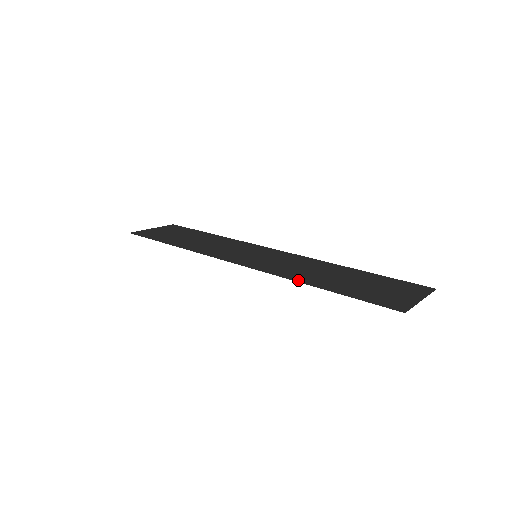
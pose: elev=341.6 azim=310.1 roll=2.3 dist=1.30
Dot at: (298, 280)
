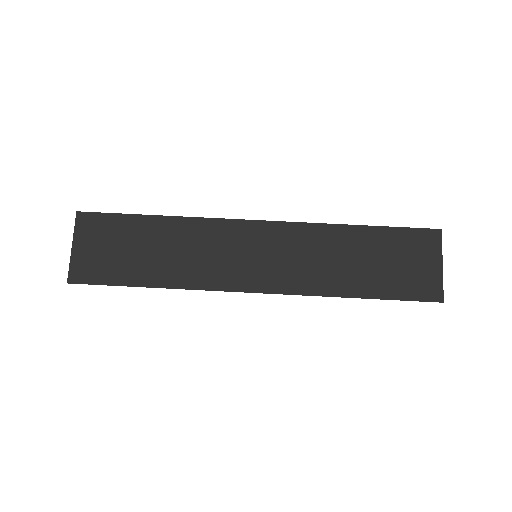
Dot at: (336, 293)
